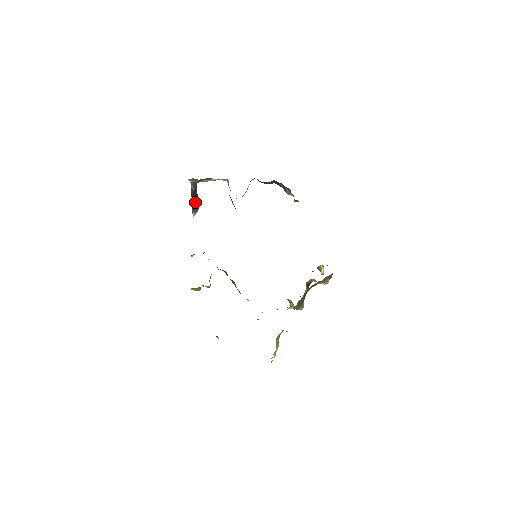
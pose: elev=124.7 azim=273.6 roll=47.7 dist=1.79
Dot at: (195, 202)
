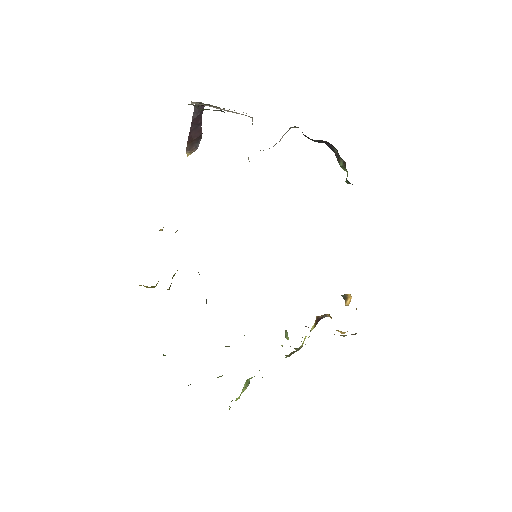
Dot at: (194, 135)
